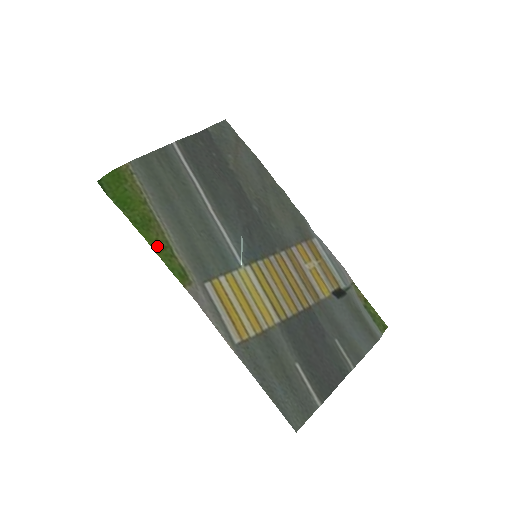
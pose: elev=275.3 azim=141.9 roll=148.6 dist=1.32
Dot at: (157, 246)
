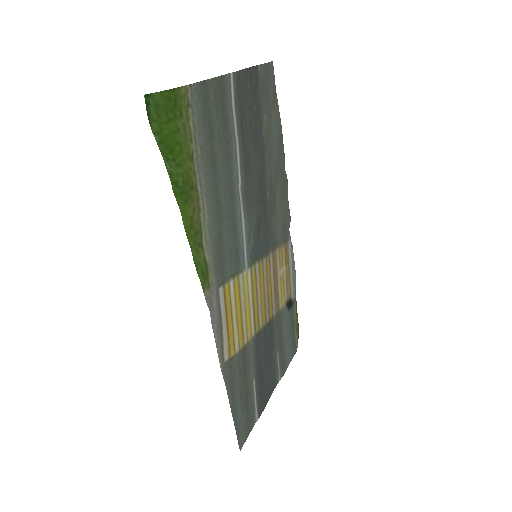
Dot at: (190, 228)
